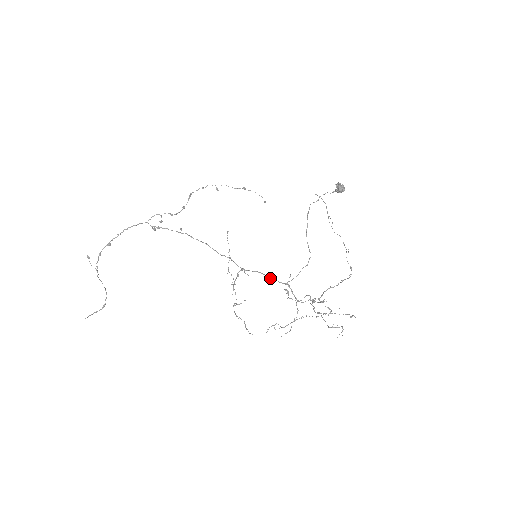
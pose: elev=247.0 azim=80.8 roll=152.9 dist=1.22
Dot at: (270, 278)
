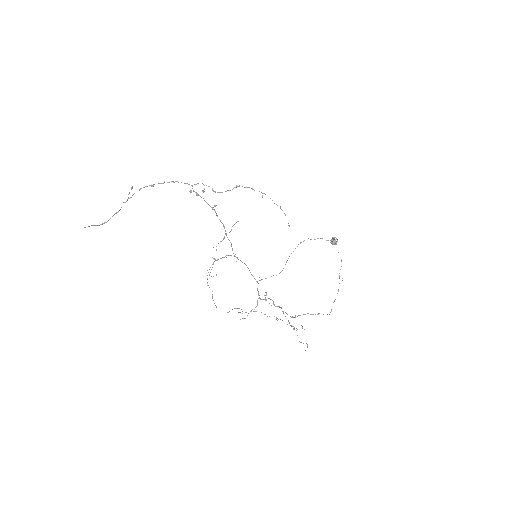
Dot at: occluded
